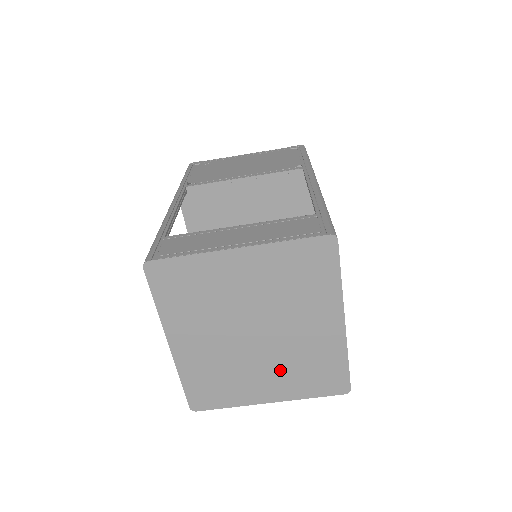
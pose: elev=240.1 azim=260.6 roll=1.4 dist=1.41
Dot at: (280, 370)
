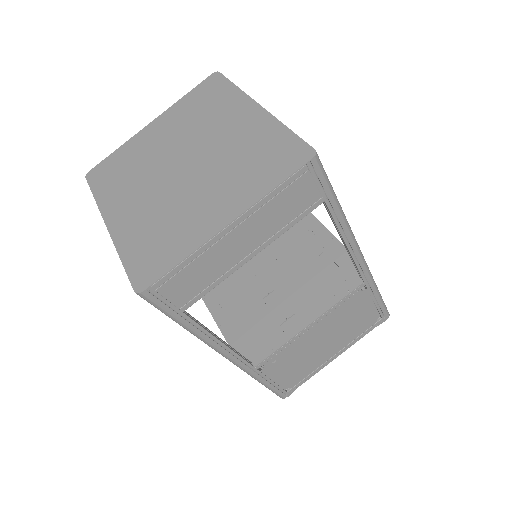
Dot at: (221, 182)
